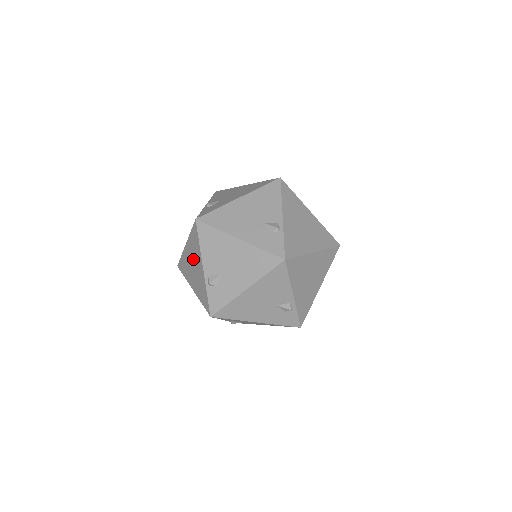
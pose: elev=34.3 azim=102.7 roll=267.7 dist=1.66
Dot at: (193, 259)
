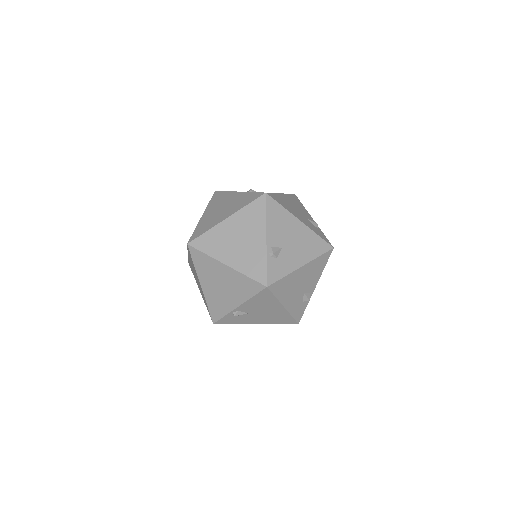
Dot at: (228, 285)
